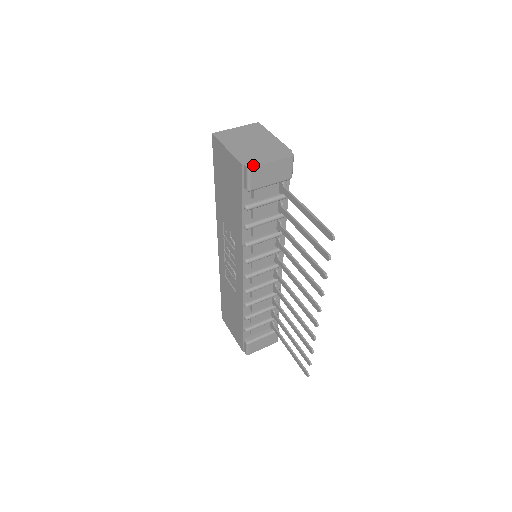
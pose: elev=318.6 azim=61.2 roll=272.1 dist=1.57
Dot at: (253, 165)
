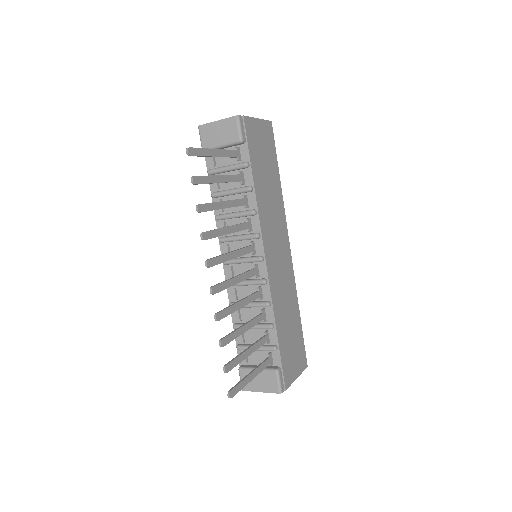
Dot at: (203, 125)
